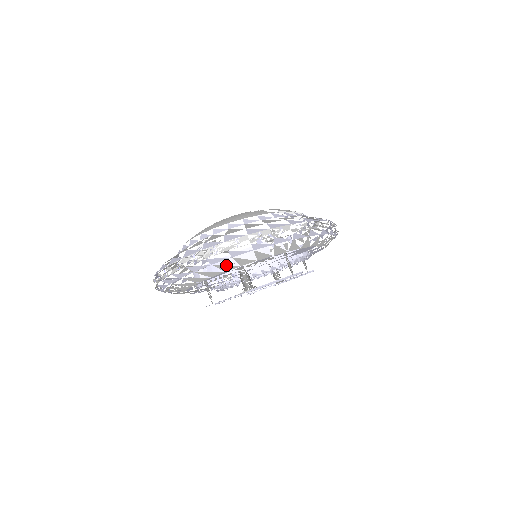
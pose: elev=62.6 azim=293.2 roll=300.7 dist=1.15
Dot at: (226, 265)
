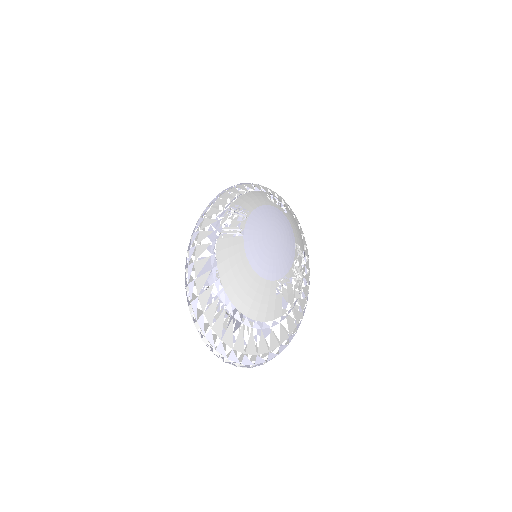
Dot at: occluded
